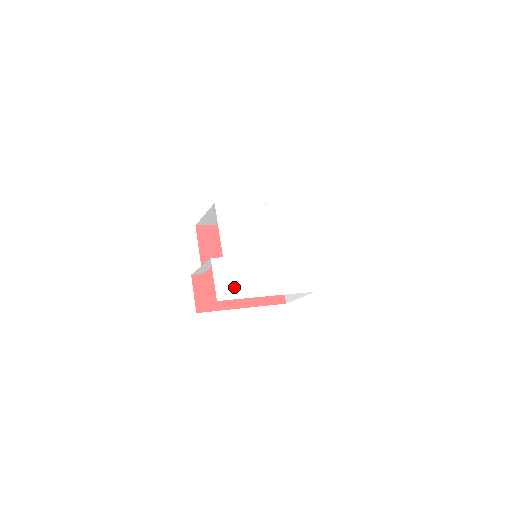
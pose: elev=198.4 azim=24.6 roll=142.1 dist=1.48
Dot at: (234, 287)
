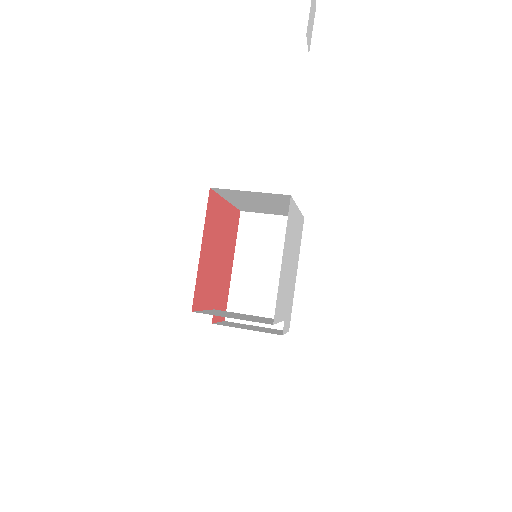
Dot at: (290, 312)
